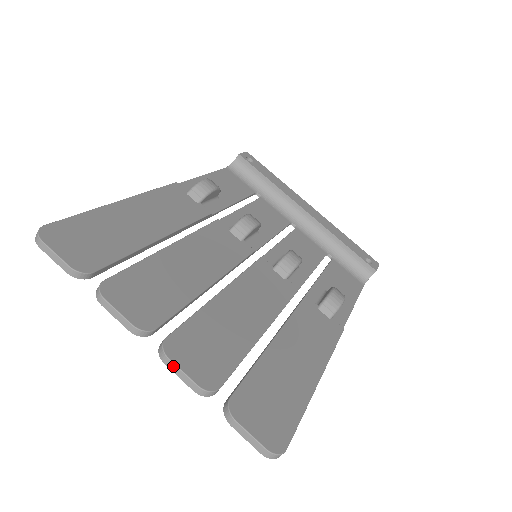
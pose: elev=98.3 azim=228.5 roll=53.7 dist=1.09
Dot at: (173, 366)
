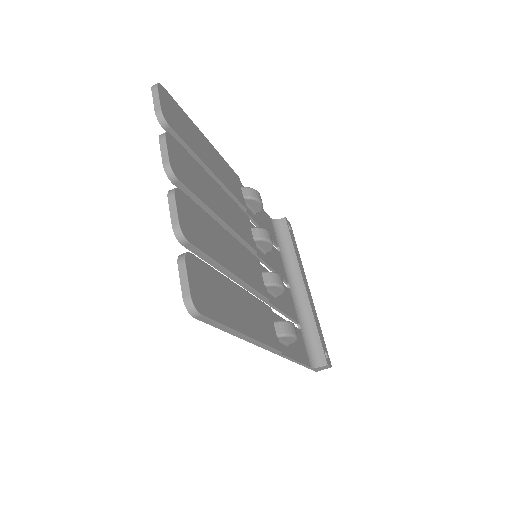
Dot at: (173, 201)
